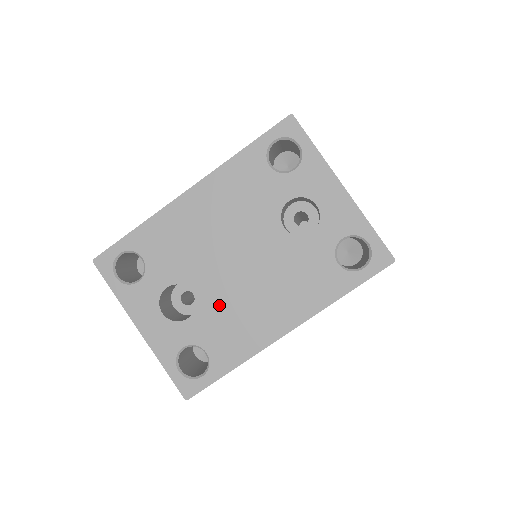
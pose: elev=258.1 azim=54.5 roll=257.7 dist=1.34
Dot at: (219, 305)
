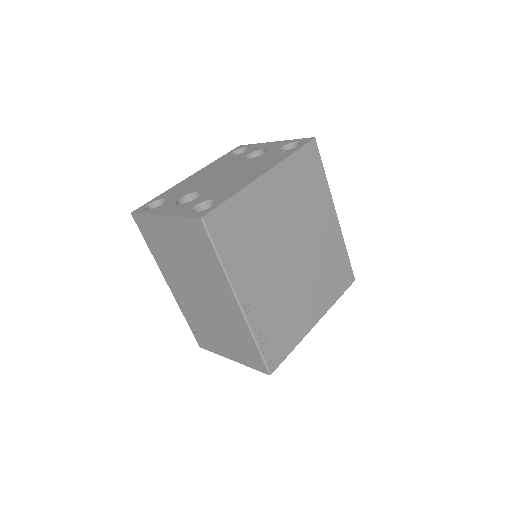
Dot at: (217, 187)
